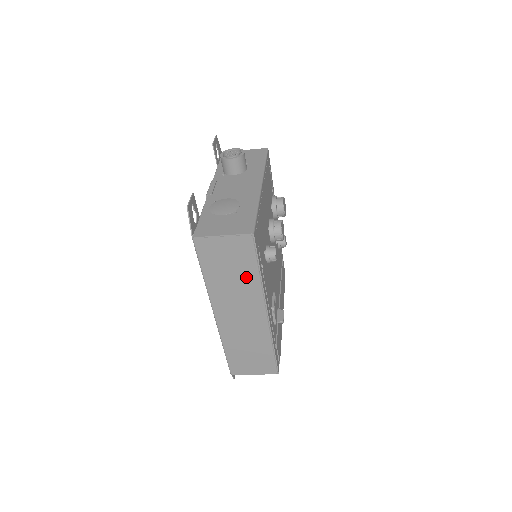
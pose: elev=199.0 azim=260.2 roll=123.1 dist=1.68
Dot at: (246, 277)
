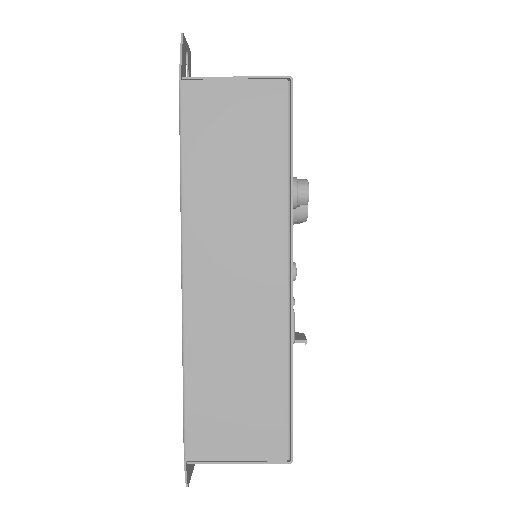
Dot at: (263, 177)
